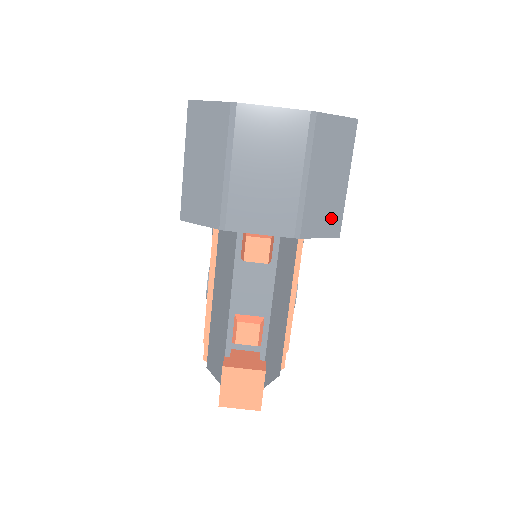
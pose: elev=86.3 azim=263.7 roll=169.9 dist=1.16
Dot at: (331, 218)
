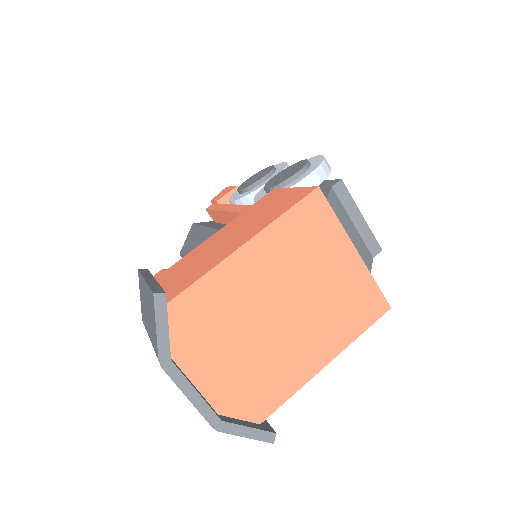
Dot at: occluded
